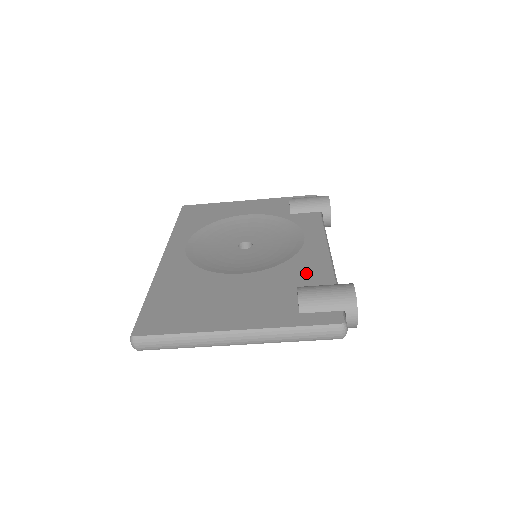
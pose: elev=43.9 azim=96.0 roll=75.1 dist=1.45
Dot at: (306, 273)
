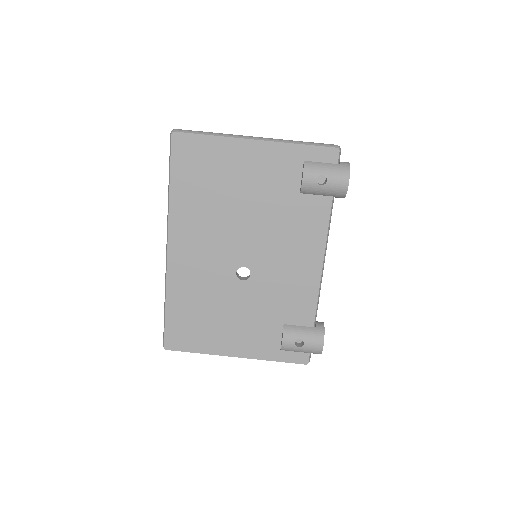
Dot at: occluded
